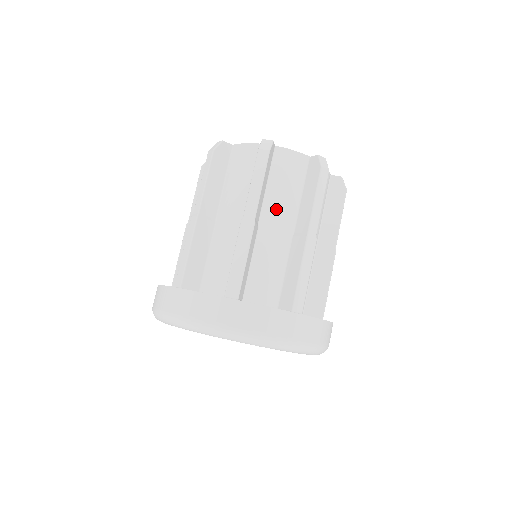
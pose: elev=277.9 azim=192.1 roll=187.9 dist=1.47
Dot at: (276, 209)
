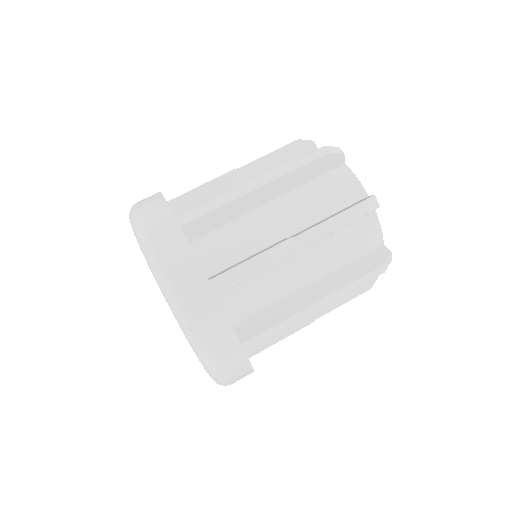
Dot at: (319, 255)
